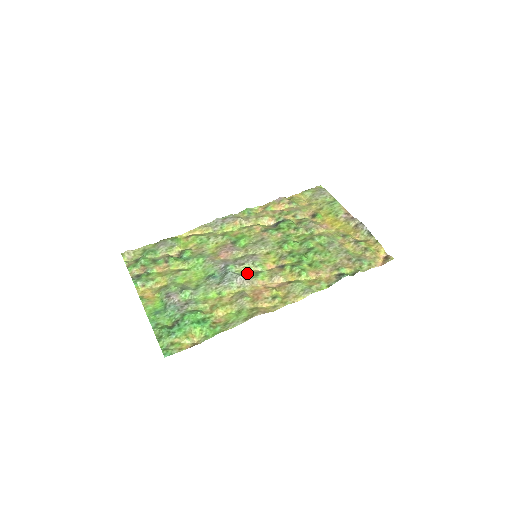
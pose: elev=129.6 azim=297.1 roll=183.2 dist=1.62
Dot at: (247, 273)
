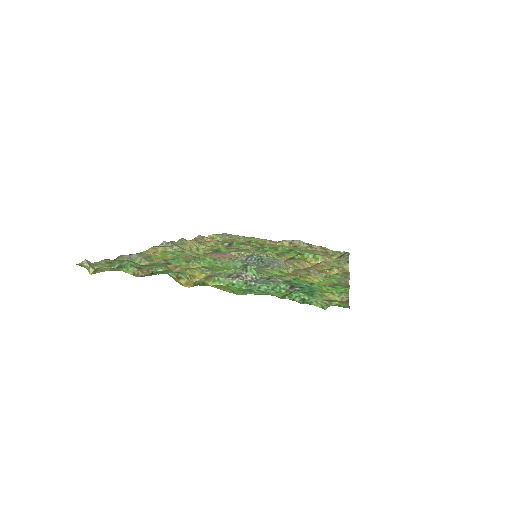
Dot at: occluded
